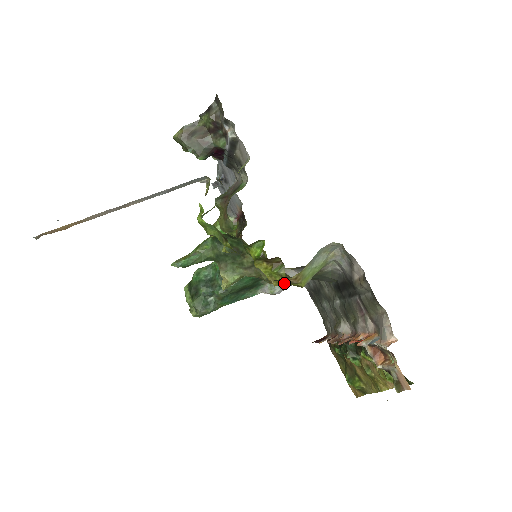
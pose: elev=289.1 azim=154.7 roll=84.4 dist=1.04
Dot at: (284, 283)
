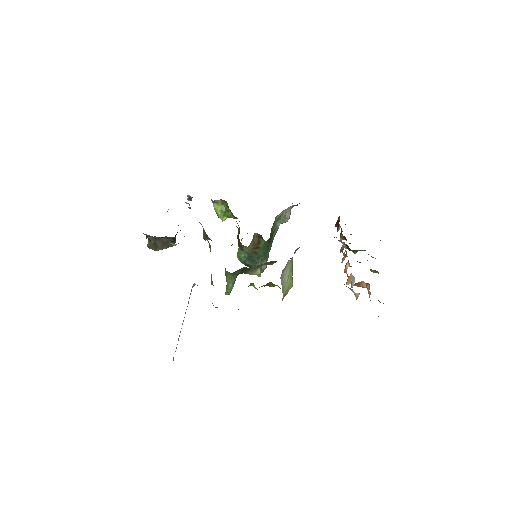
Dot at: occluded
